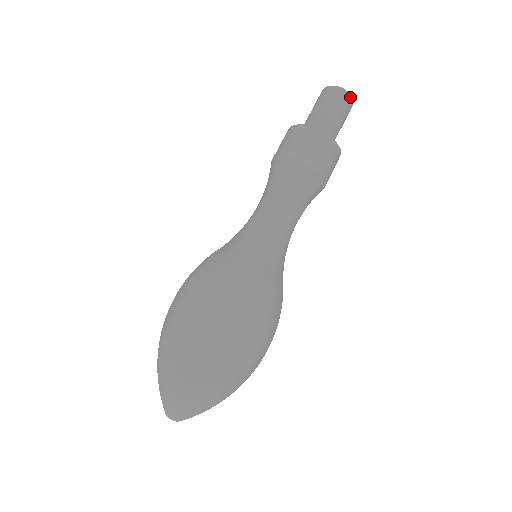
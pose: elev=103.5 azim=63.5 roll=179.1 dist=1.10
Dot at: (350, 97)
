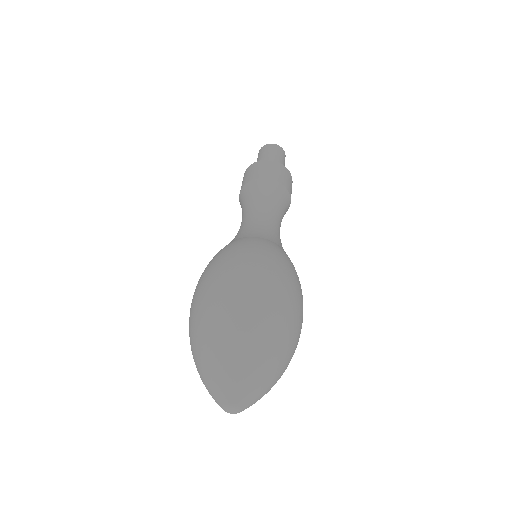
Dot at: (282, 149)
